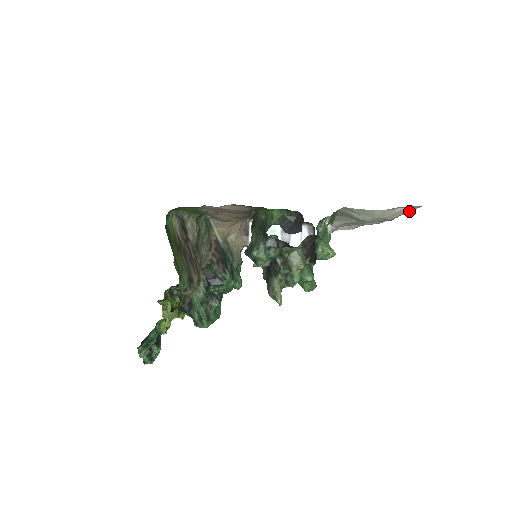
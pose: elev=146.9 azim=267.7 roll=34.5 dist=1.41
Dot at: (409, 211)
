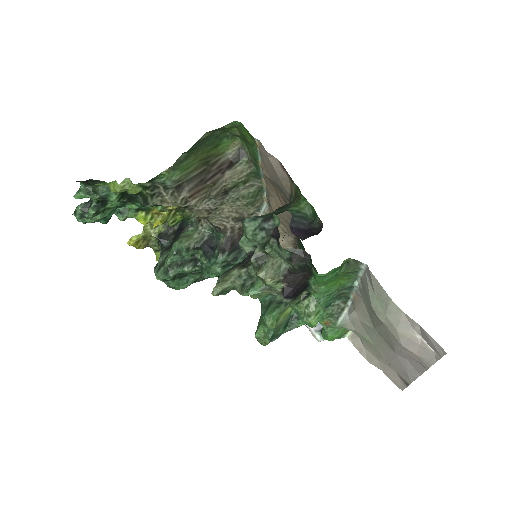
Dot at: (430, 358)
